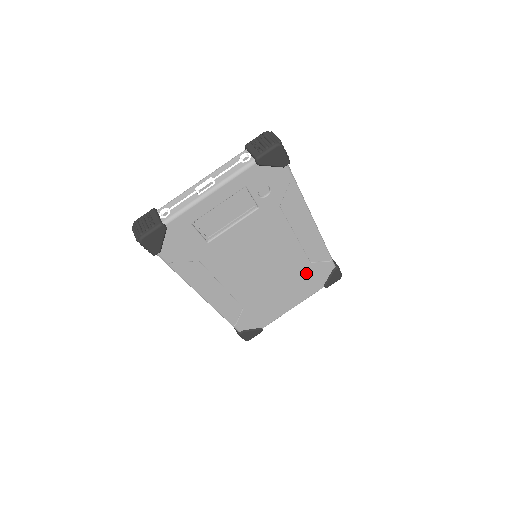
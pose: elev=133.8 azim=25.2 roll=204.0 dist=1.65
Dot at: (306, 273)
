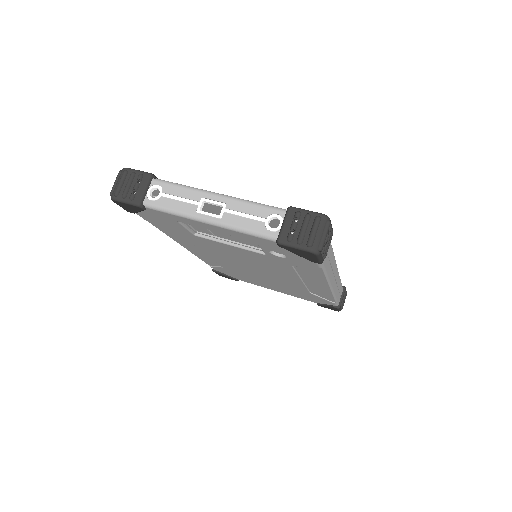
Dot at: (302, 292)
